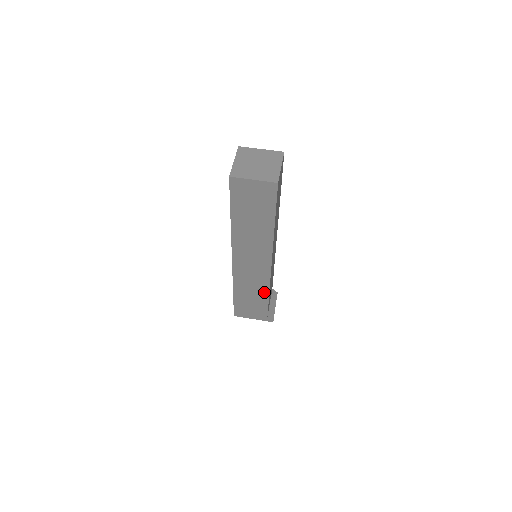
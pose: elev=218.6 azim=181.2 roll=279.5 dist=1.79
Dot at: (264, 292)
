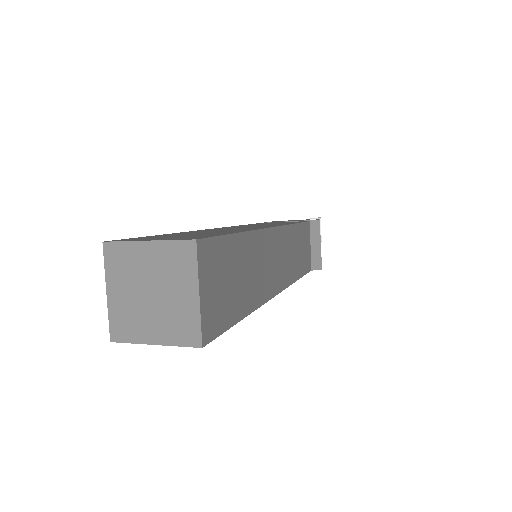
Dot at: occluded
